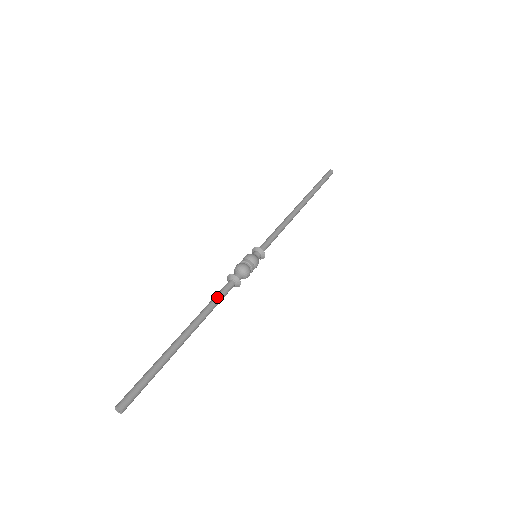
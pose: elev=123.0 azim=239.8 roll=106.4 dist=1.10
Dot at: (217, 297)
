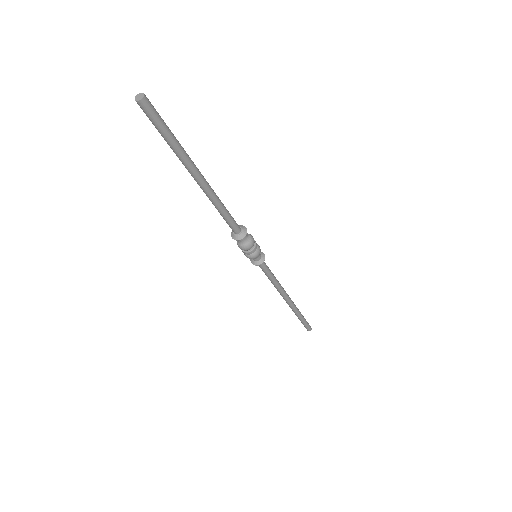
Dot at: (227, 211)
